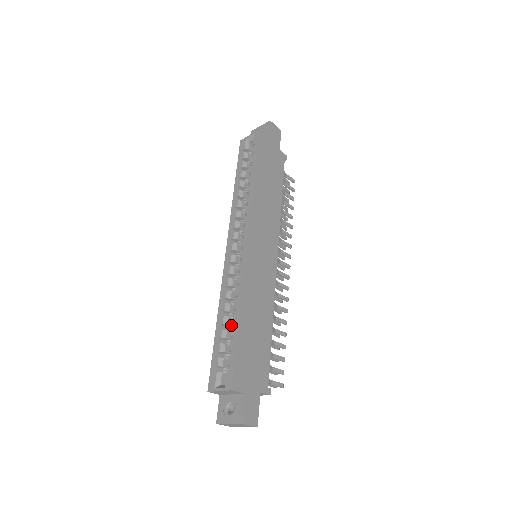
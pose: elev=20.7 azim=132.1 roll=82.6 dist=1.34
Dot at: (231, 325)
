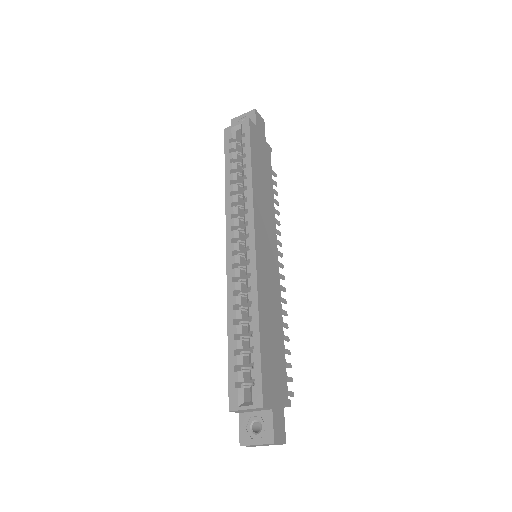
Dot at: (245, 334)
